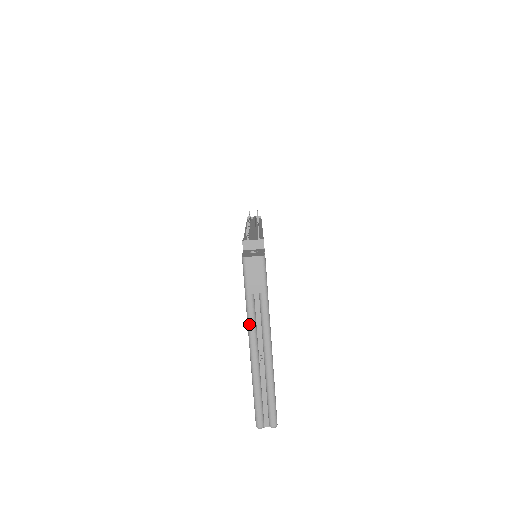
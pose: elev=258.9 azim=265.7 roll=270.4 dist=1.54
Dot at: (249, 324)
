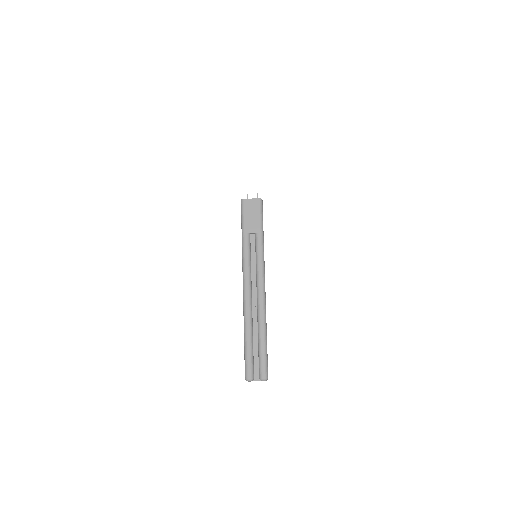
Dot at: (244, 263)
